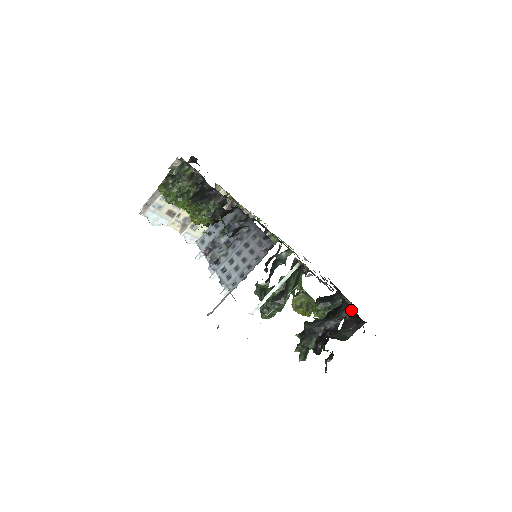
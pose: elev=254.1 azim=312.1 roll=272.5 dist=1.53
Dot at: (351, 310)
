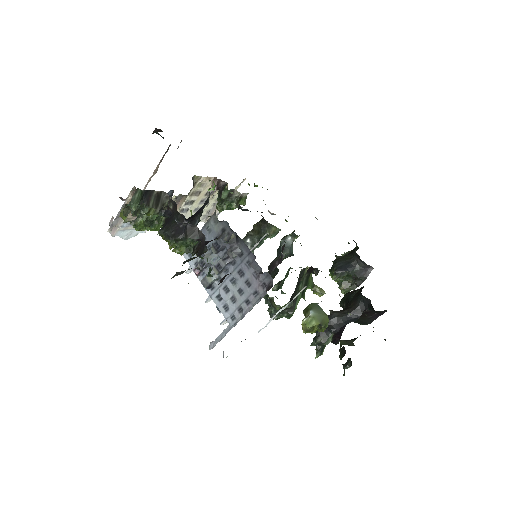
Dot at: (371, 306)
